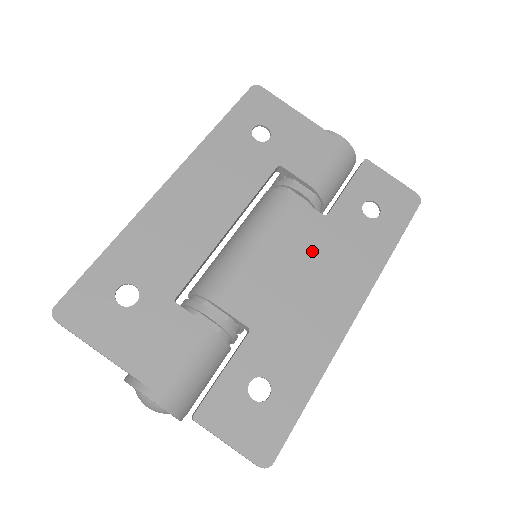
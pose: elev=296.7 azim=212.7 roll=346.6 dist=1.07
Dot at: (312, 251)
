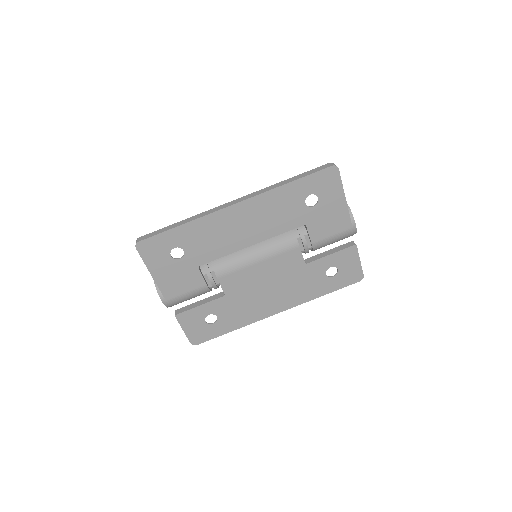
Dot at: (283, 277)
